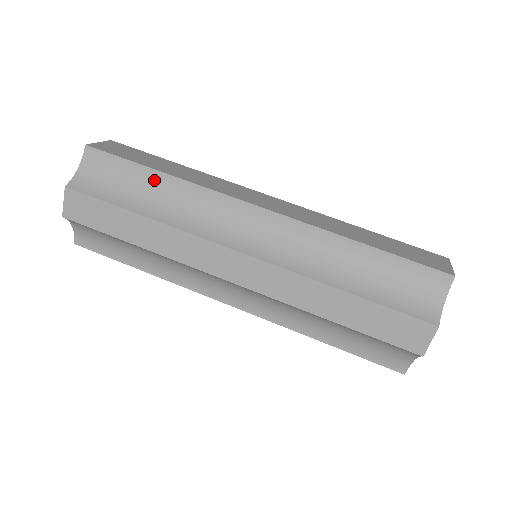
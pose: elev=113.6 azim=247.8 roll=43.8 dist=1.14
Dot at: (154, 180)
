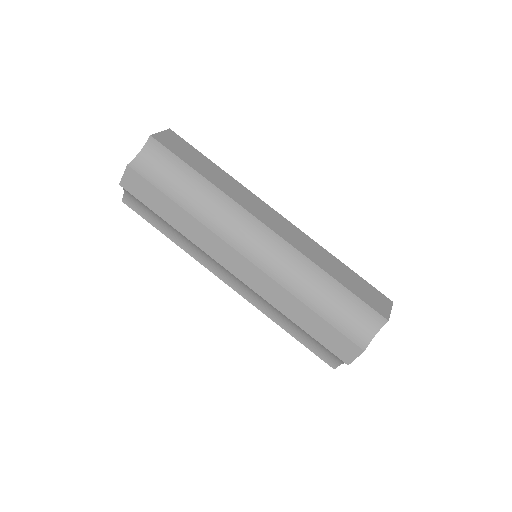
Dot at: (196, 180)
